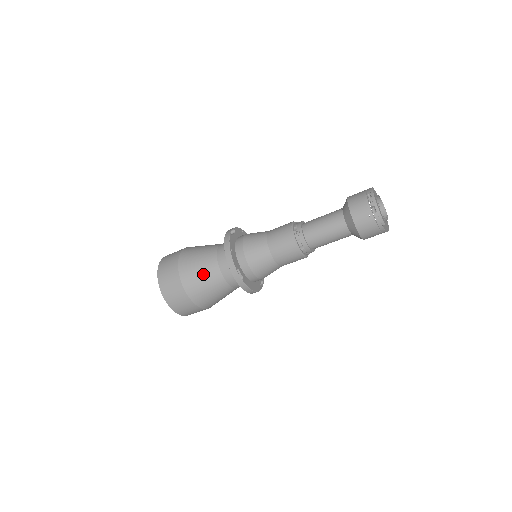
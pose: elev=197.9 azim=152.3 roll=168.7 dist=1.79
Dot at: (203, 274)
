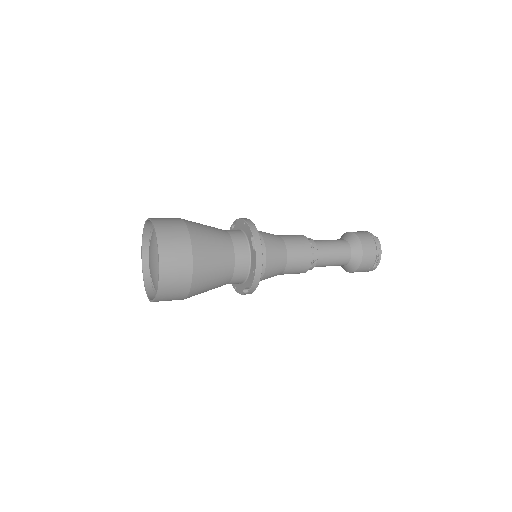
Dot at: (215, 282)
